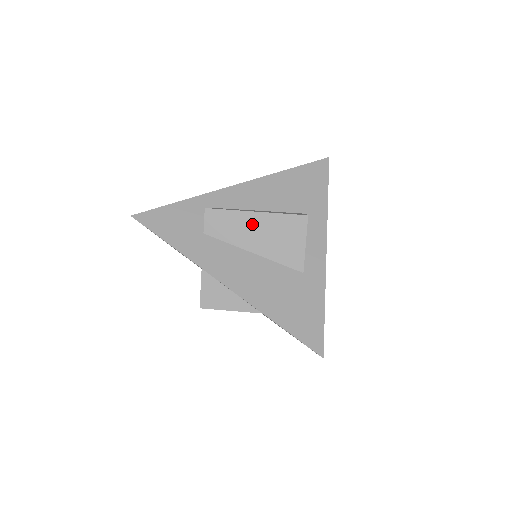
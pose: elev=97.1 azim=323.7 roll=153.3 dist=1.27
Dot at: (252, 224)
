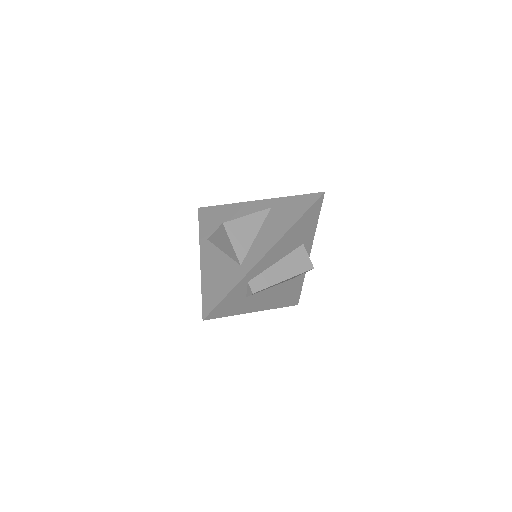
Dot at: occluded
